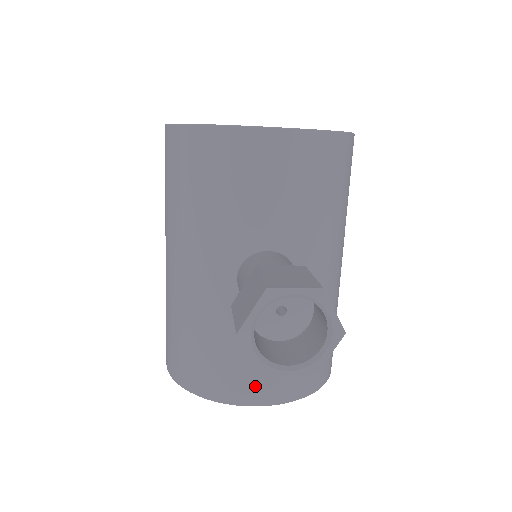
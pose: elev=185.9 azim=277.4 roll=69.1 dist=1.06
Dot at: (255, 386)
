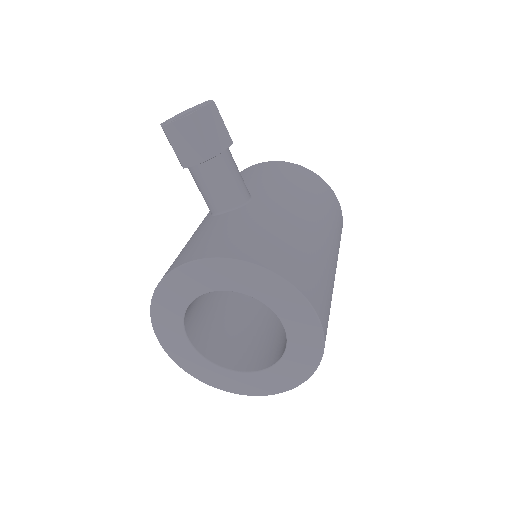
Dot at: (196, 250)
